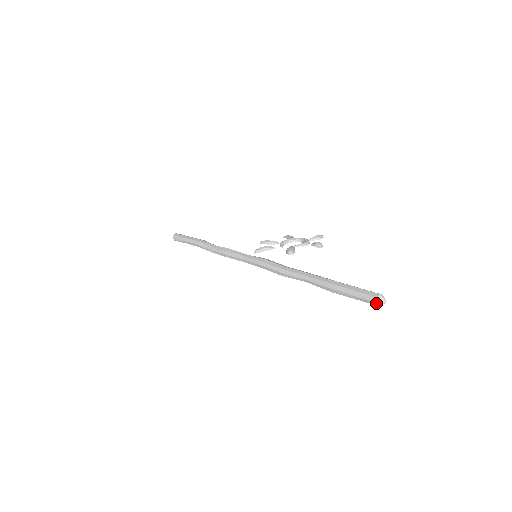
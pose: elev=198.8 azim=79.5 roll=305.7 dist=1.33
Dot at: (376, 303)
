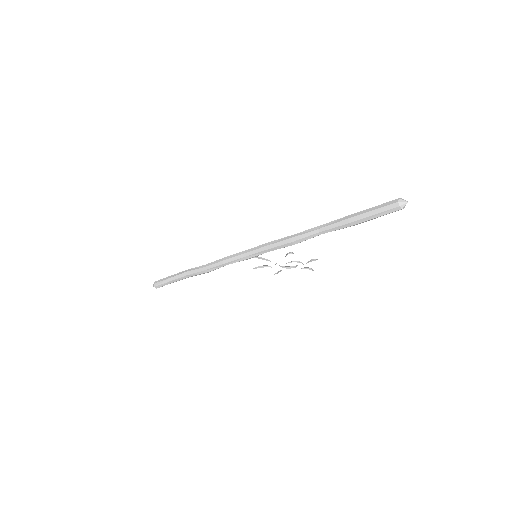
Dot at: (398, 203)
